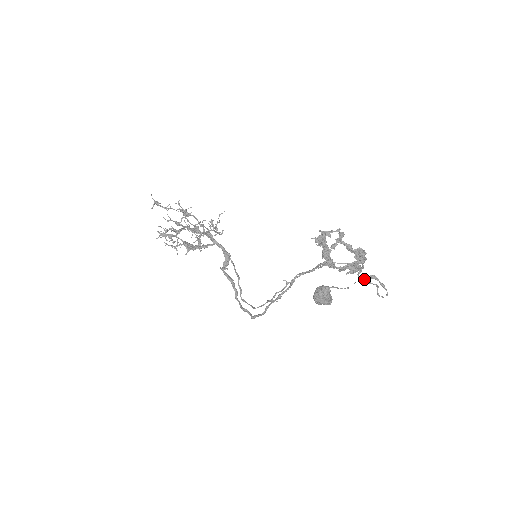
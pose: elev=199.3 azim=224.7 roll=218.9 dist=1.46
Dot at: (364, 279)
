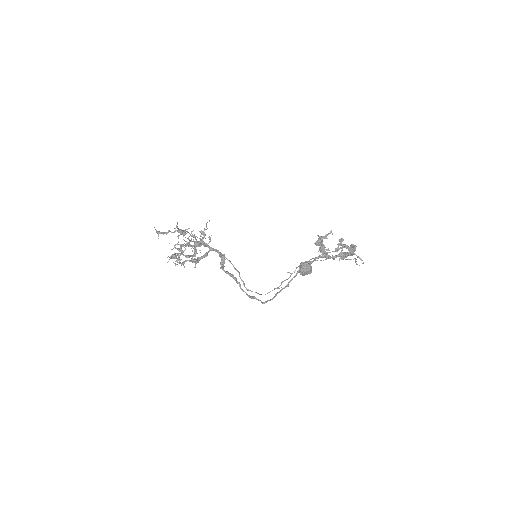
Dot at: occluded
